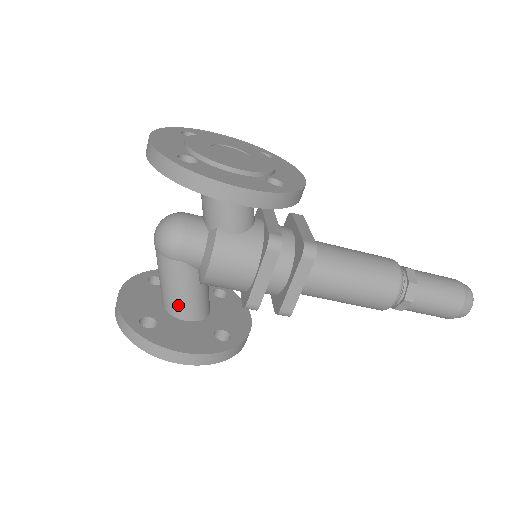
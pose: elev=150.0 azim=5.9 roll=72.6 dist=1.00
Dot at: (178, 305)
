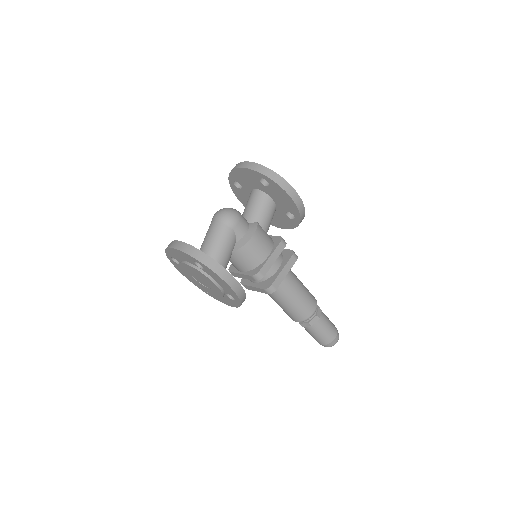
Dot at: (217, 259)
